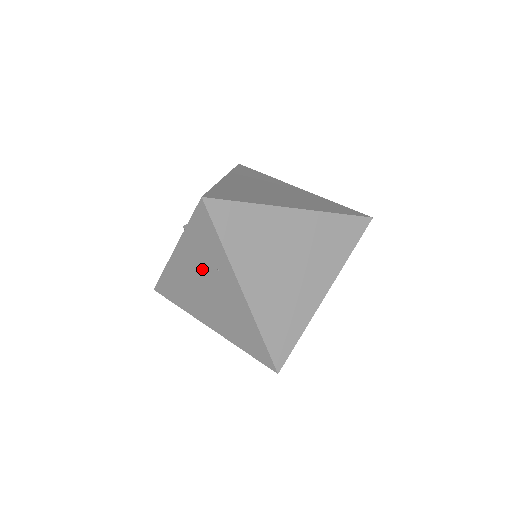
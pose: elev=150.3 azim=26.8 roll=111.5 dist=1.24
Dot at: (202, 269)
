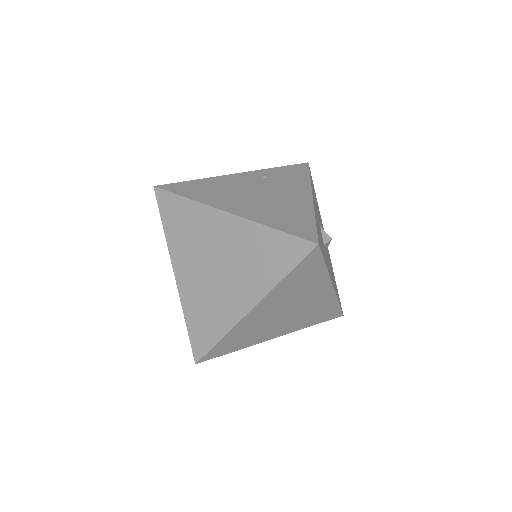
Dot at: occluded
